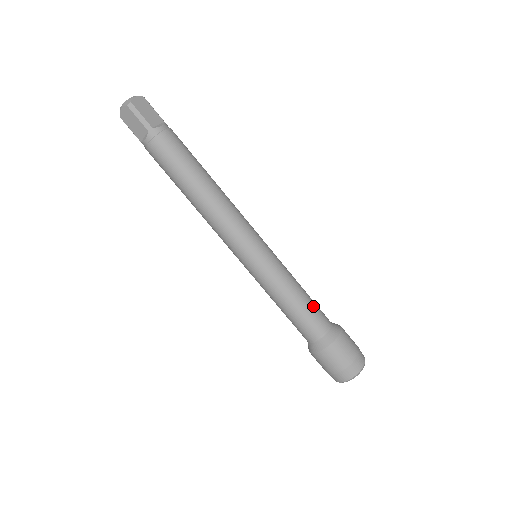
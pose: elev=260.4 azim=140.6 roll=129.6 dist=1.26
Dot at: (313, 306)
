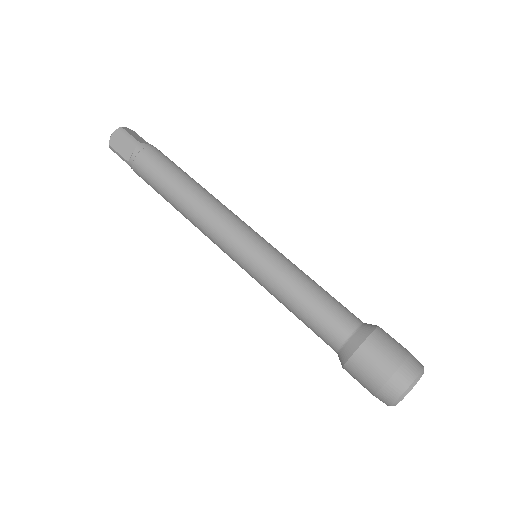
Dot at: (335, 299)
